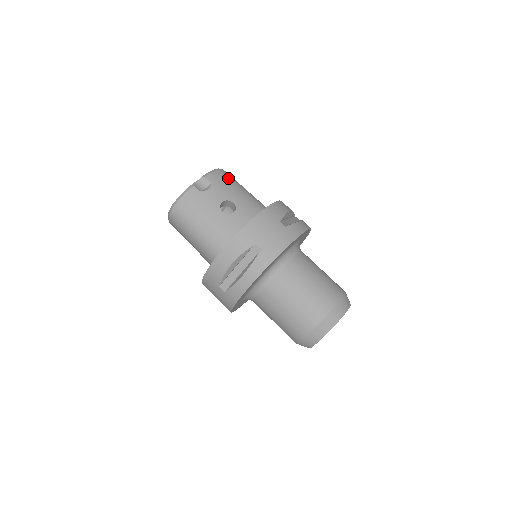
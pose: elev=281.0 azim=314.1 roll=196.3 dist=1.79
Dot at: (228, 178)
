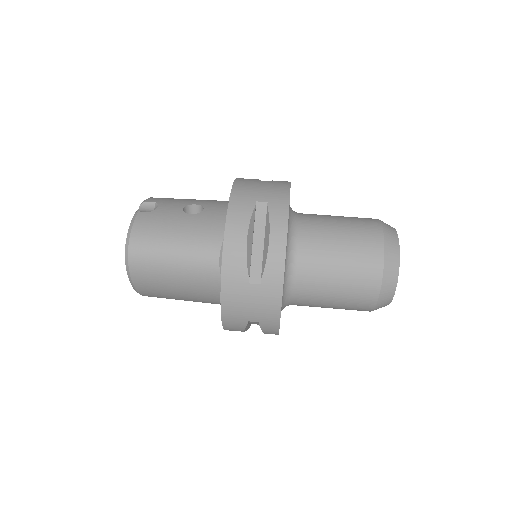
Dot at: occluded
